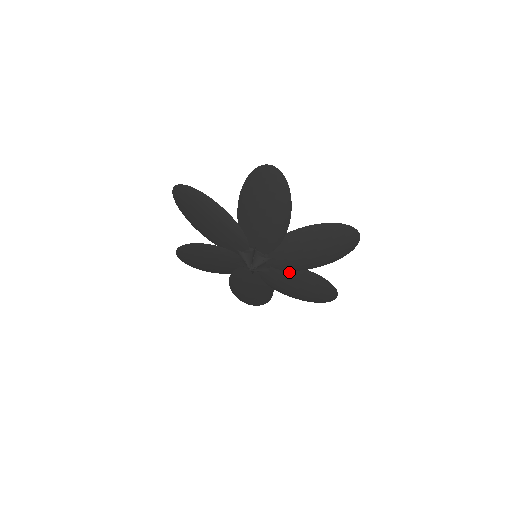
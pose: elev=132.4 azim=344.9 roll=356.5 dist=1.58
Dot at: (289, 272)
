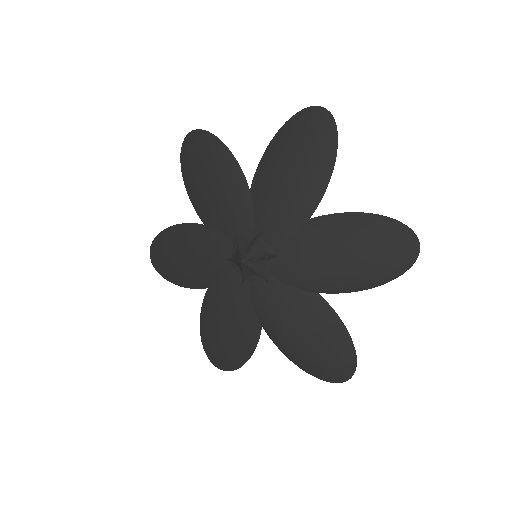
Dot at: (301, 237)
